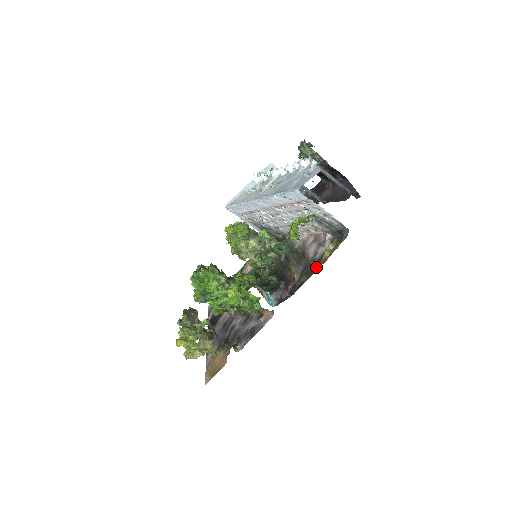
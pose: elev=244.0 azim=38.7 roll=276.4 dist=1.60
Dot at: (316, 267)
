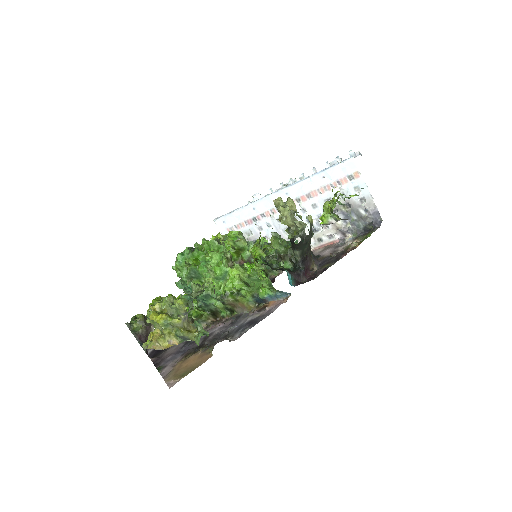
Dot at: (343, 255)
